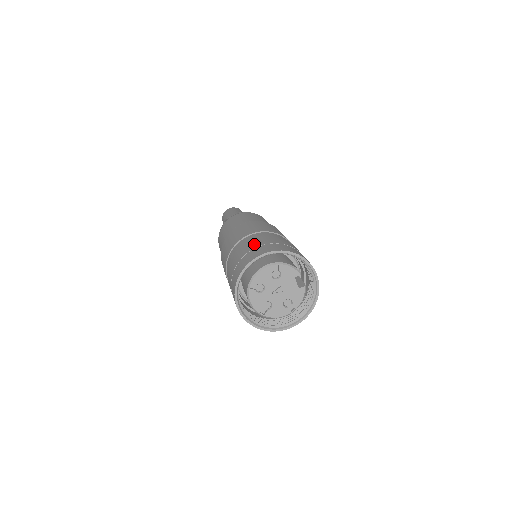
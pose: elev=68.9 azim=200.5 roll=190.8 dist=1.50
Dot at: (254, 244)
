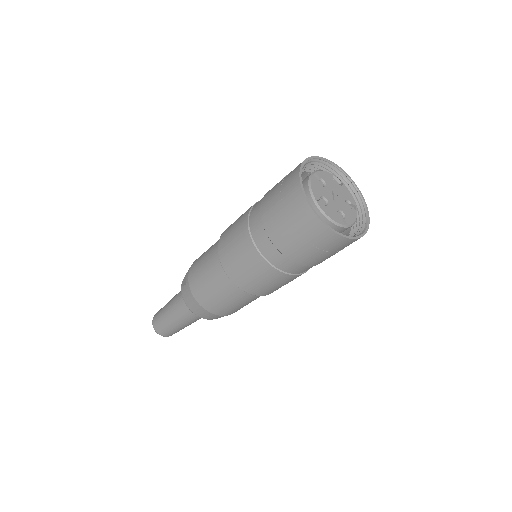
Dot at: (273, 191)
